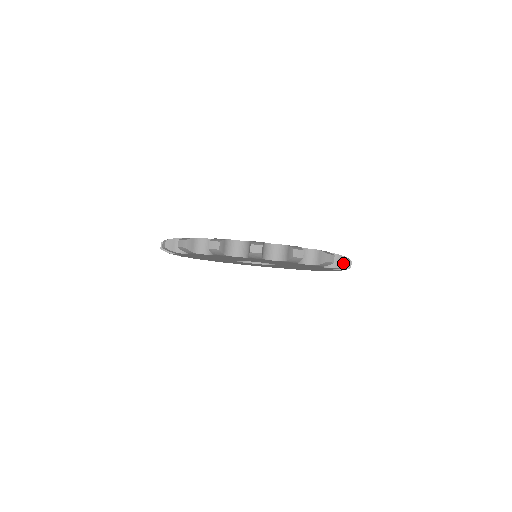
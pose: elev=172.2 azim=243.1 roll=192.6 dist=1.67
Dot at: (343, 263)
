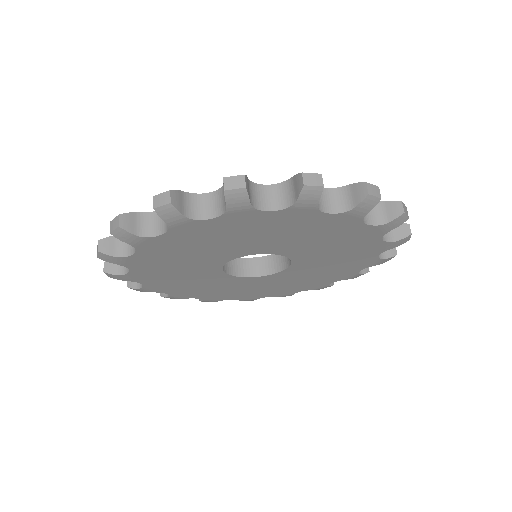
Dot at: (405, 232)
